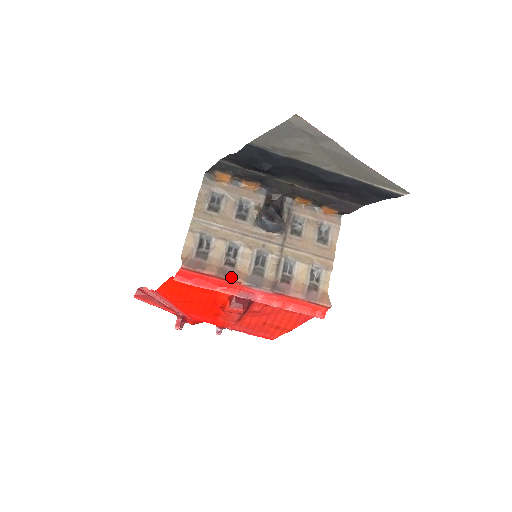
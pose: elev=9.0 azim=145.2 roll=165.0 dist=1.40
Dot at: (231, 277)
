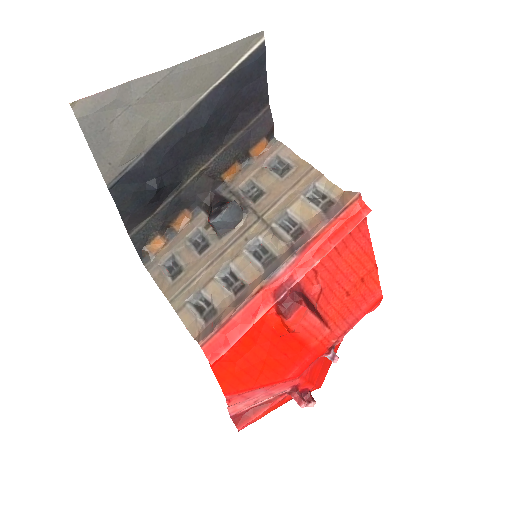
Dot at: (248, 295)
